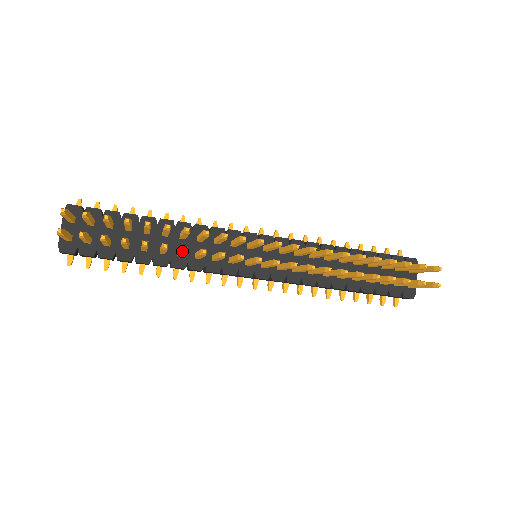
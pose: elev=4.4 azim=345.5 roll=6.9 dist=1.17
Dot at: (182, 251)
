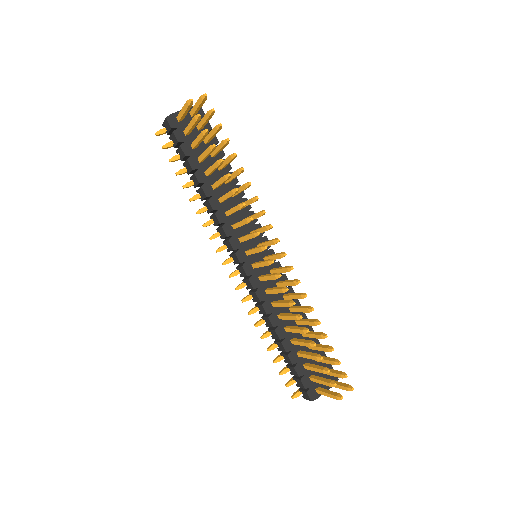
Dot at: (233, 189)
